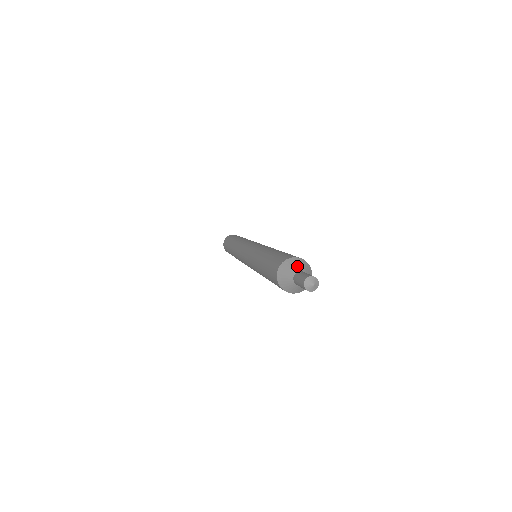
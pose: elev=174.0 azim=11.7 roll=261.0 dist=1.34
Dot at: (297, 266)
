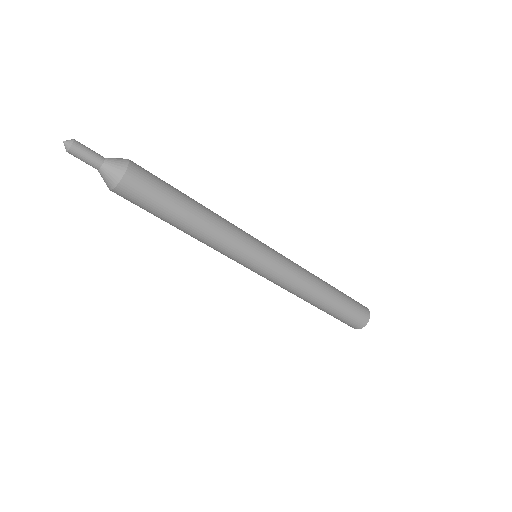
Dot at: (112, 158)
